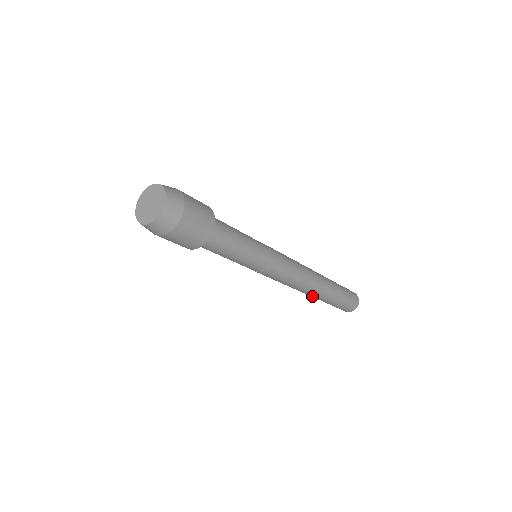
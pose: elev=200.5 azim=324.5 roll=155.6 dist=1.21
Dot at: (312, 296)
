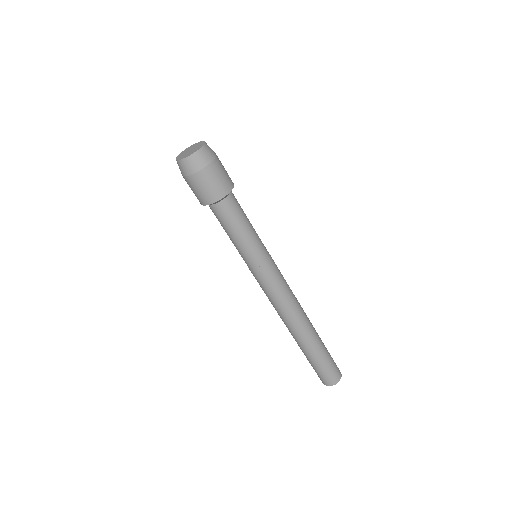
Dot at: (296, 337)
